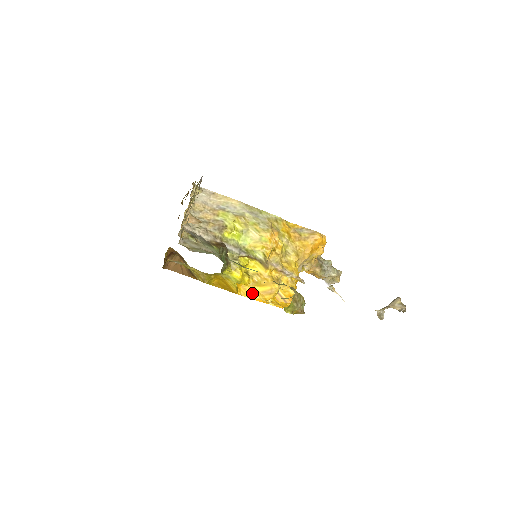
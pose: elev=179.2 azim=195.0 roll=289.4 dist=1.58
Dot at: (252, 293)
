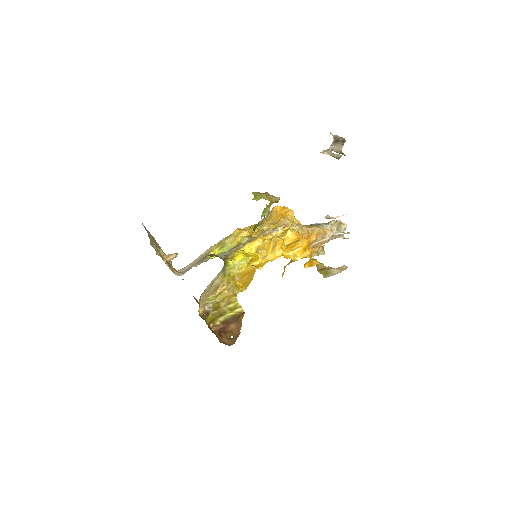
Dot at: (269, 260)
